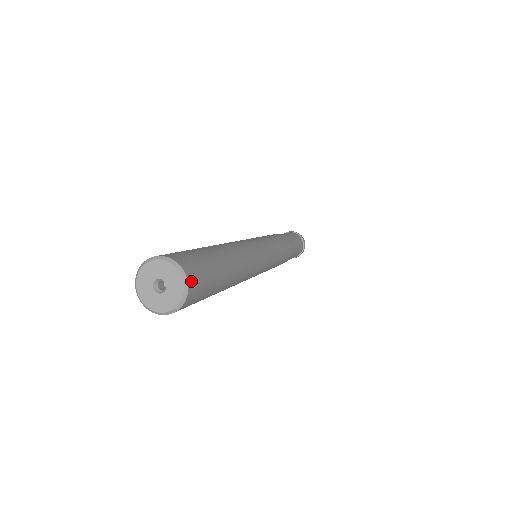
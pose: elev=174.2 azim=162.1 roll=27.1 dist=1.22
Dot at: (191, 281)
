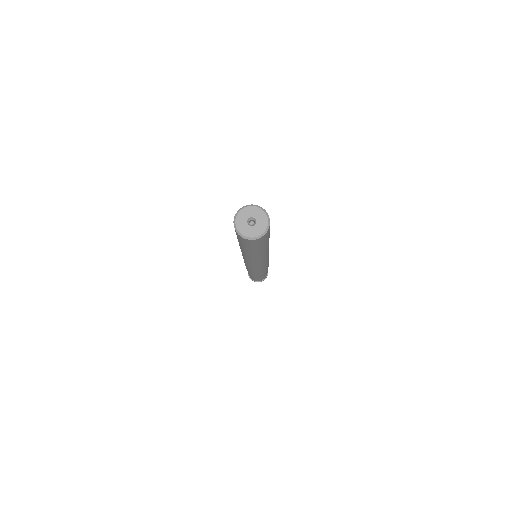
Dot at: (266, 233)
